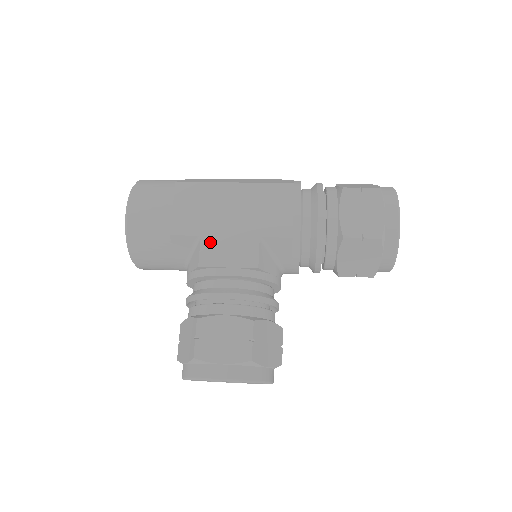
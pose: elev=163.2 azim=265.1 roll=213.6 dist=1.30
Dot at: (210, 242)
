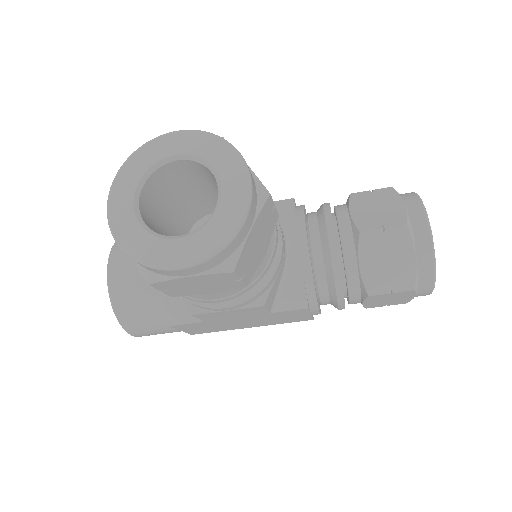
Dot at: occluded
